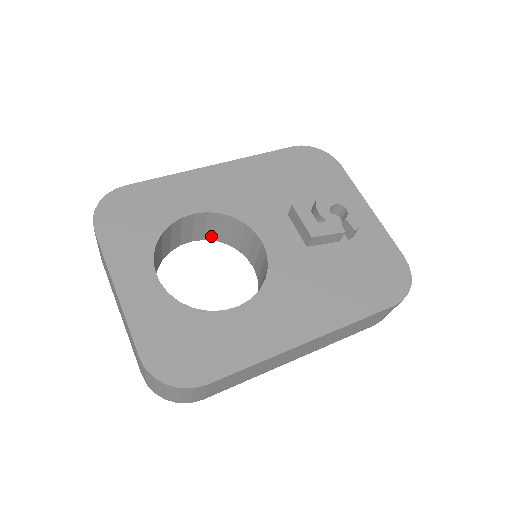
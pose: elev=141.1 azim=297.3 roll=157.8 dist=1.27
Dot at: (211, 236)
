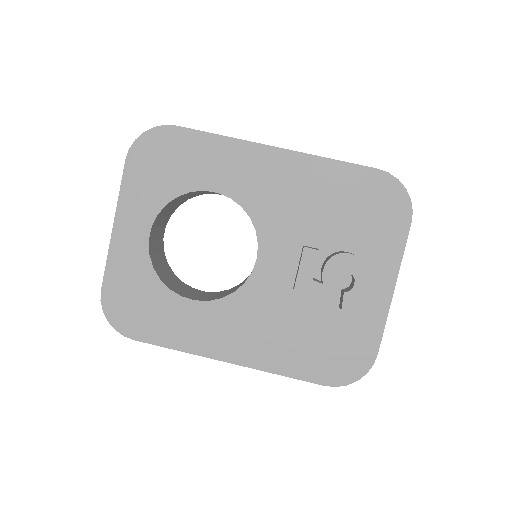
Dot at: occluded
